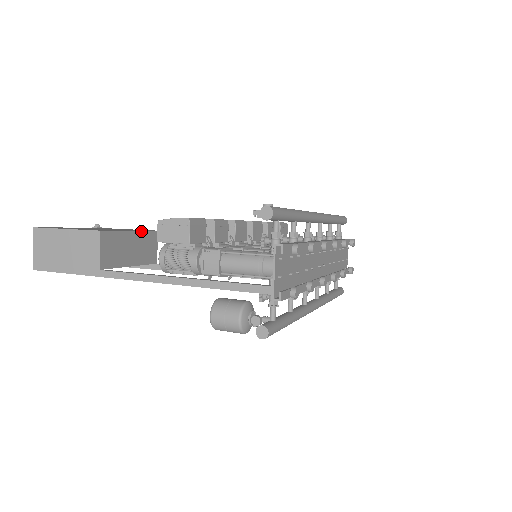
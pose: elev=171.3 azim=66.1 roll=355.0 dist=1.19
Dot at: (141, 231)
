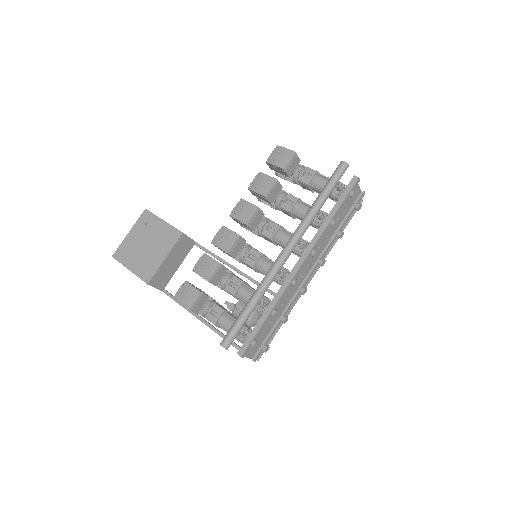
Dot at: (172, 249)
